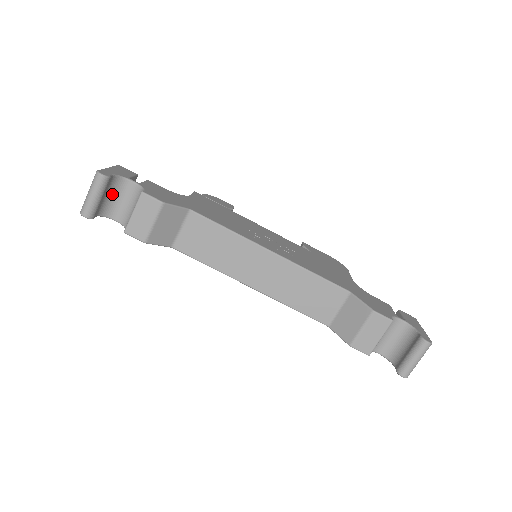
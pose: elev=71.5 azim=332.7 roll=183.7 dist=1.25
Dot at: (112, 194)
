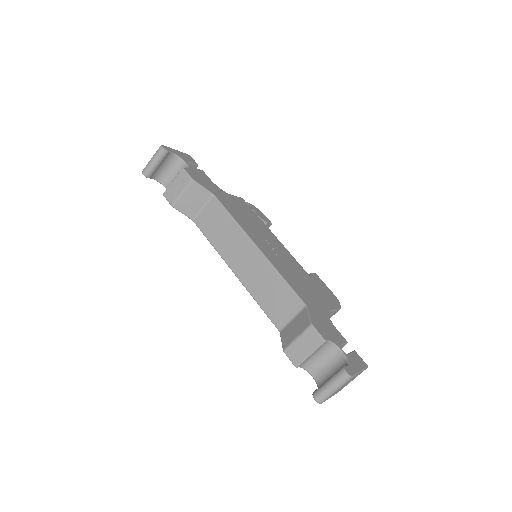
Dot at: (169, 167)
